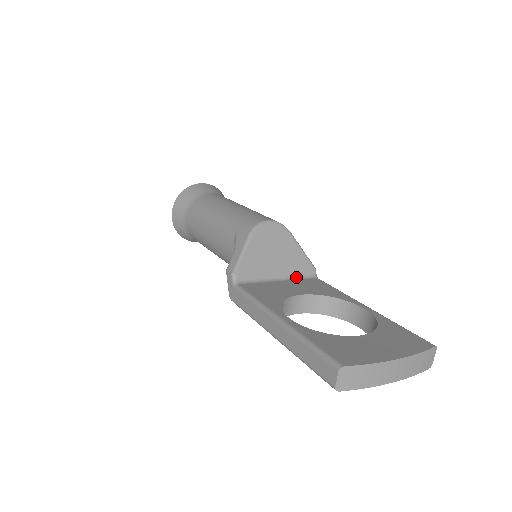
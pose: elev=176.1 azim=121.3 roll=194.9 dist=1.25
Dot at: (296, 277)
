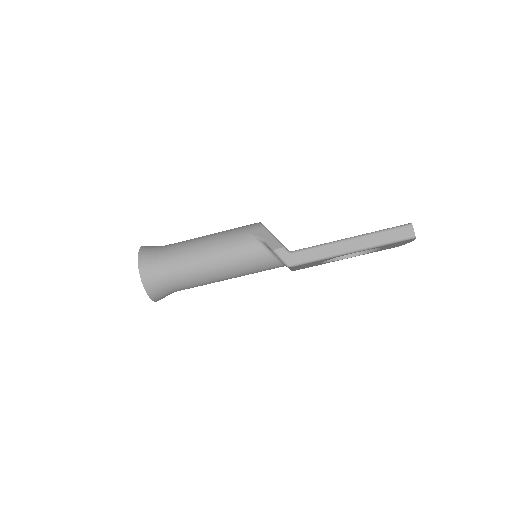
Dot at: occluded
